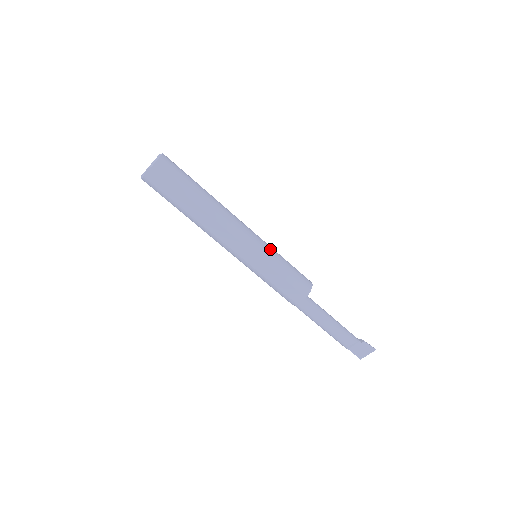
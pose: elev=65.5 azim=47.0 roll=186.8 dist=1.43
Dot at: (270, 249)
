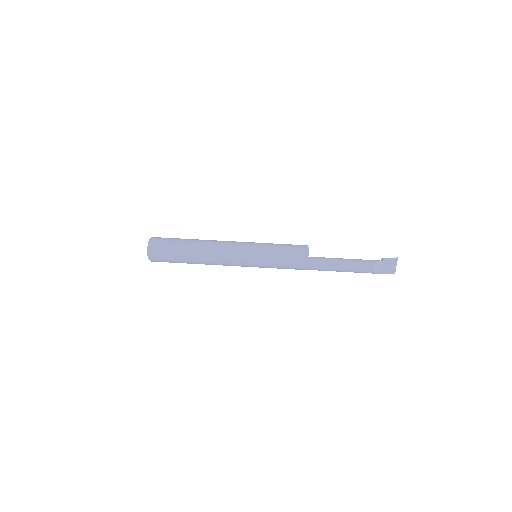
Dot at: (259, 244)
